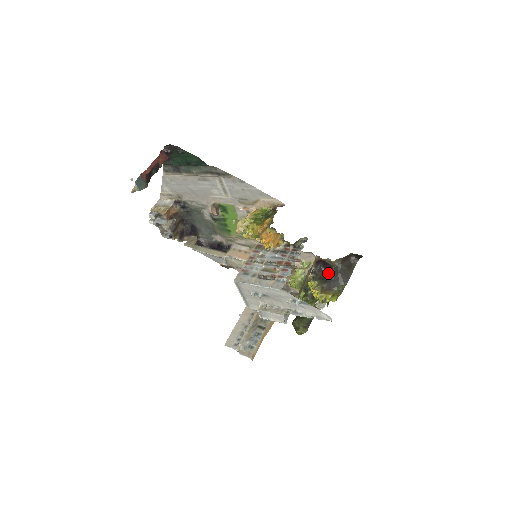
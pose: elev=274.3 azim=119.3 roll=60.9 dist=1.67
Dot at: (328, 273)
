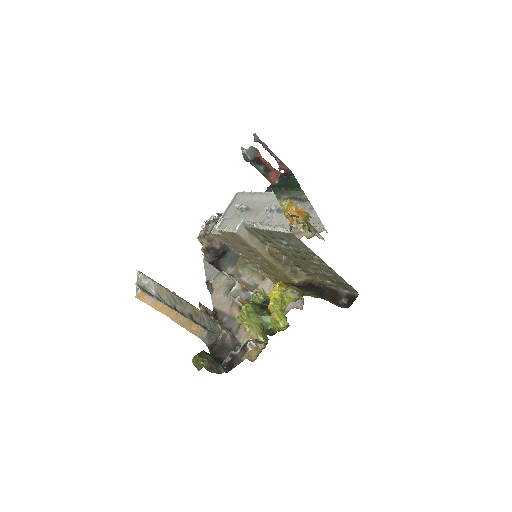
Dot at: occluded
